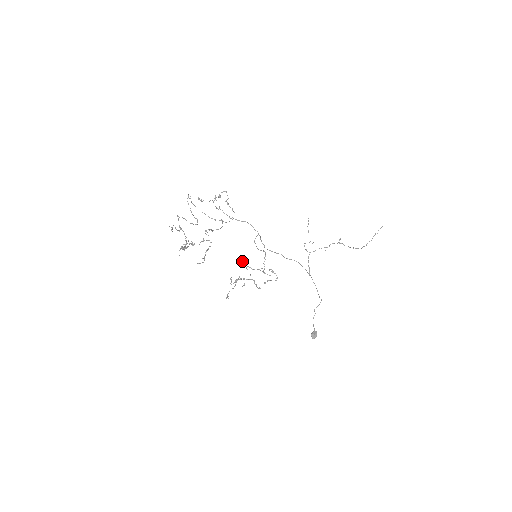
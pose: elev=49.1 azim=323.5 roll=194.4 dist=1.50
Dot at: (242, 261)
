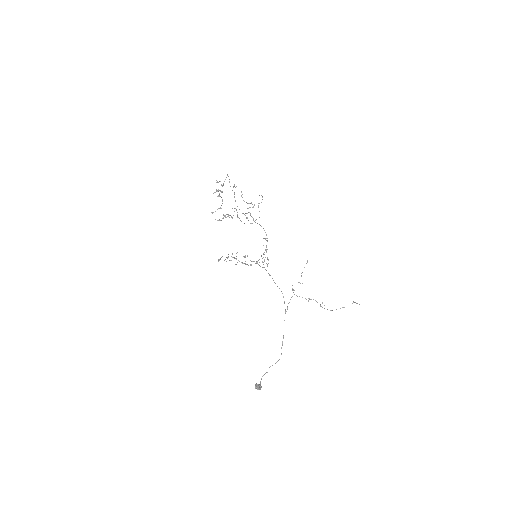
Dot at: occluded
